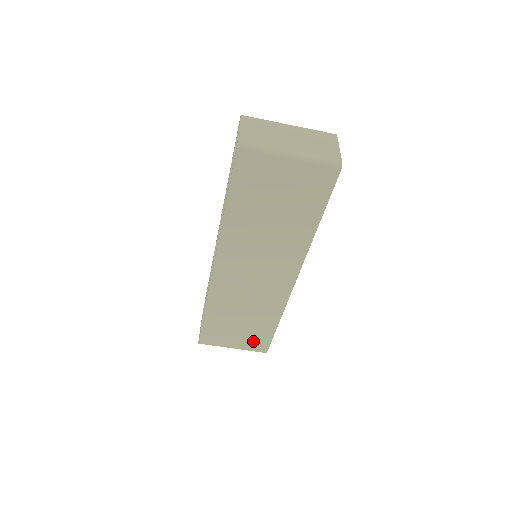
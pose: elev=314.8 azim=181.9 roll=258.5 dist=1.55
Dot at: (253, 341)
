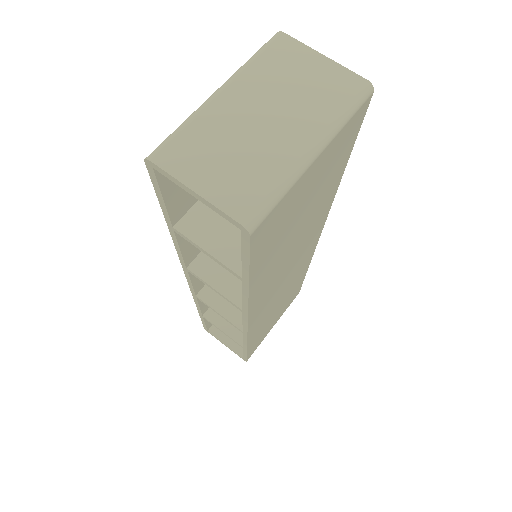
Dot at: (288, 303)
